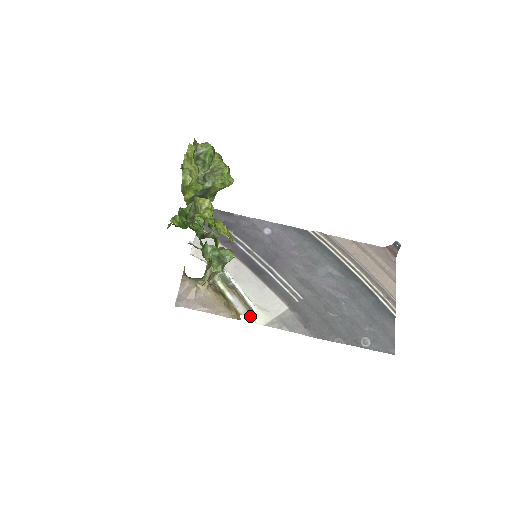
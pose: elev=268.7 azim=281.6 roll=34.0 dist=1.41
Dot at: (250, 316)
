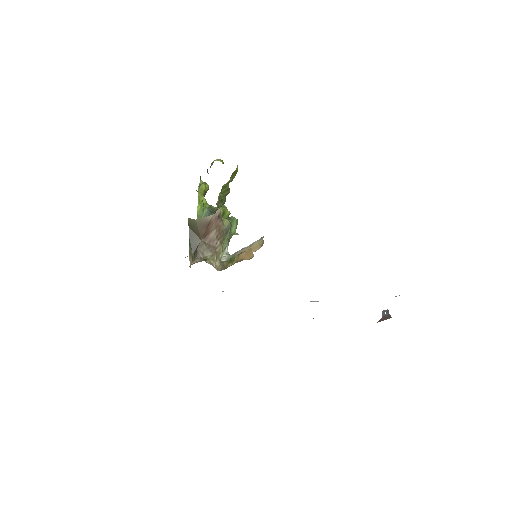
Dot at: occluded
